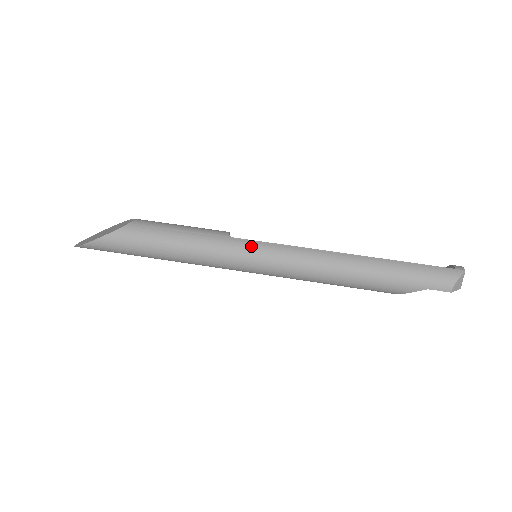
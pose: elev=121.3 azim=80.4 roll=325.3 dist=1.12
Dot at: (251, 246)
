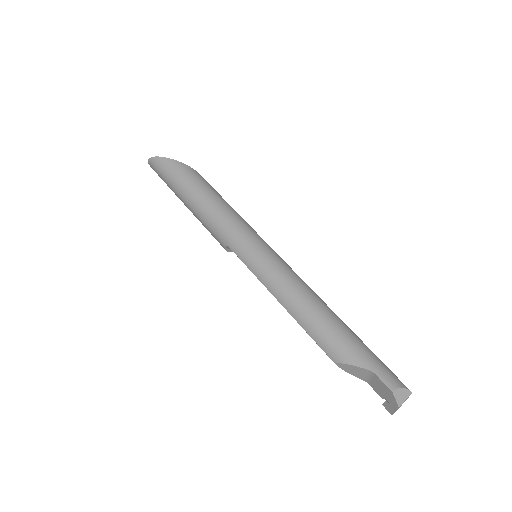
Dot at: (264, 241)
